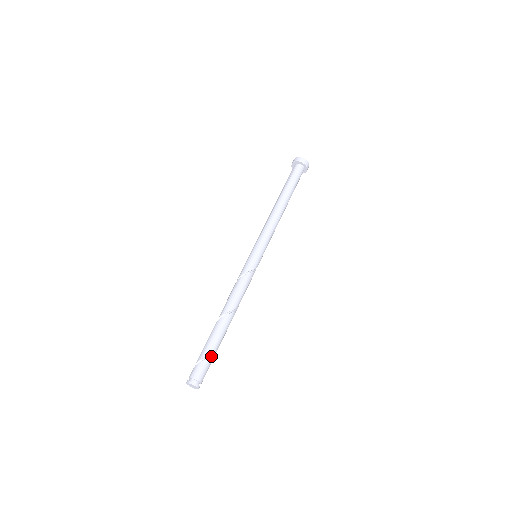
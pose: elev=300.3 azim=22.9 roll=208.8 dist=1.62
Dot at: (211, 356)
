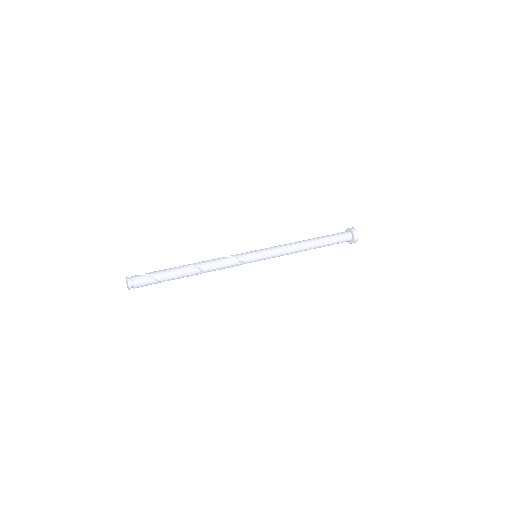
Dot at: (158, 280)
